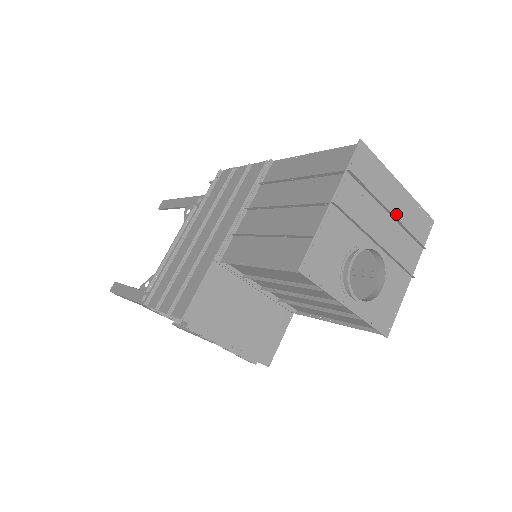
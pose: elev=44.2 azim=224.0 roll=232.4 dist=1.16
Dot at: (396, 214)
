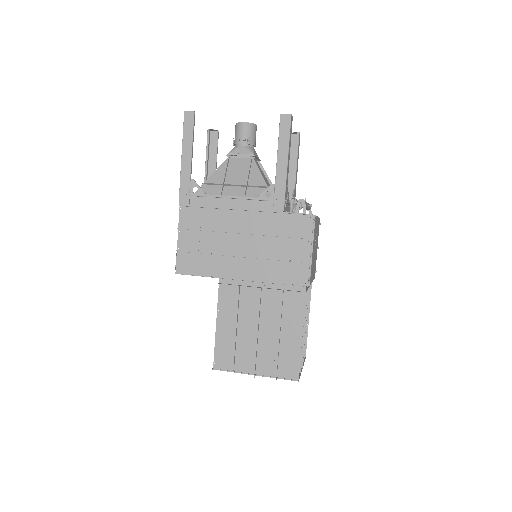
Dot at: occluded
